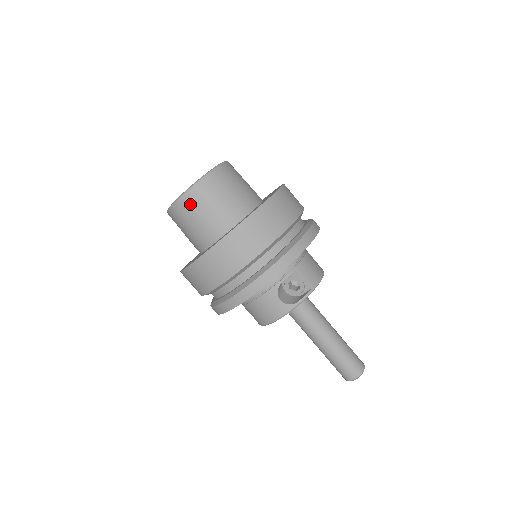
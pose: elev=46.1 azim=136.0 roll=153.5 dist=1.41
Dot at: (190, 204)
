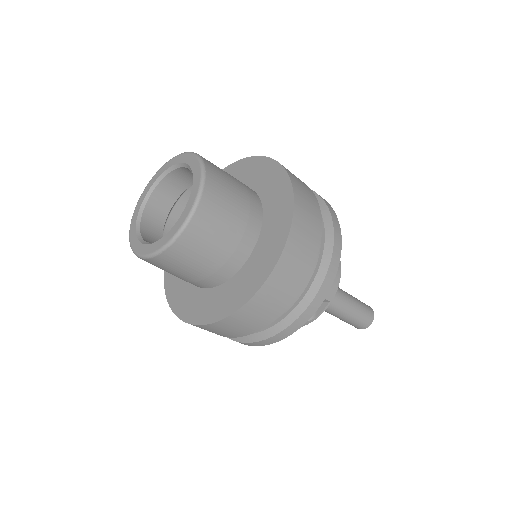
Dot at: (168, 263)
